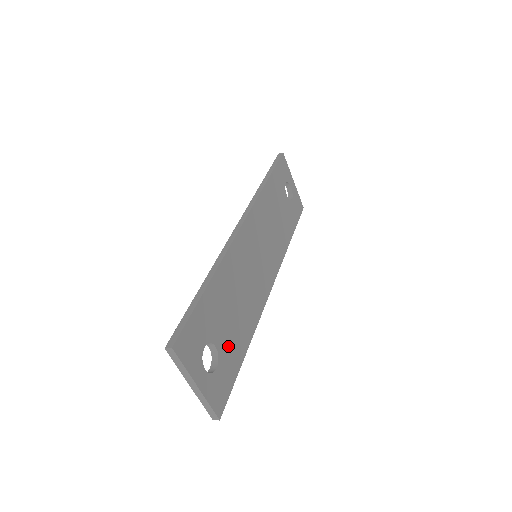
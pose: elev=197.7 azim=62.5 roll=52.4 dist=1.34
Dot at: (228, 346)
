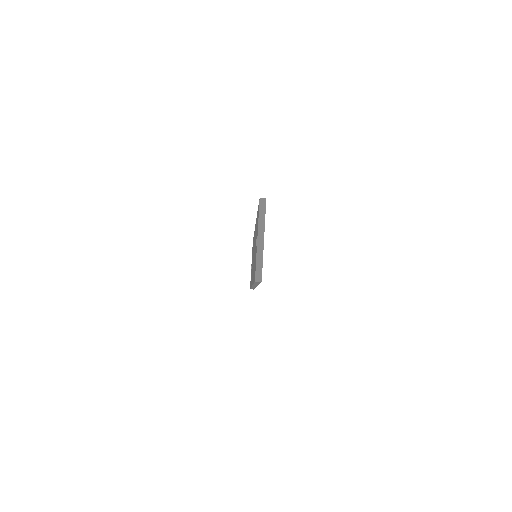
Dot at: occluded
